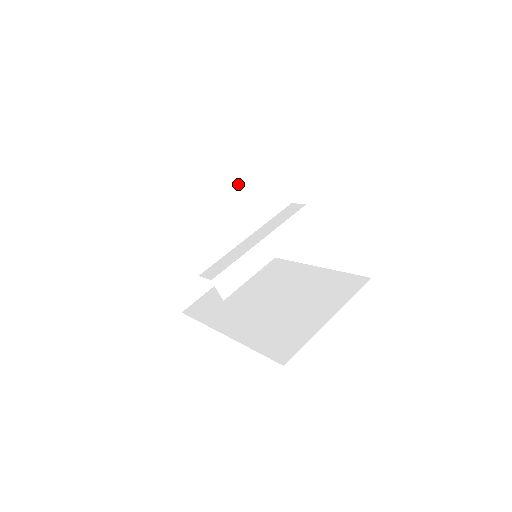
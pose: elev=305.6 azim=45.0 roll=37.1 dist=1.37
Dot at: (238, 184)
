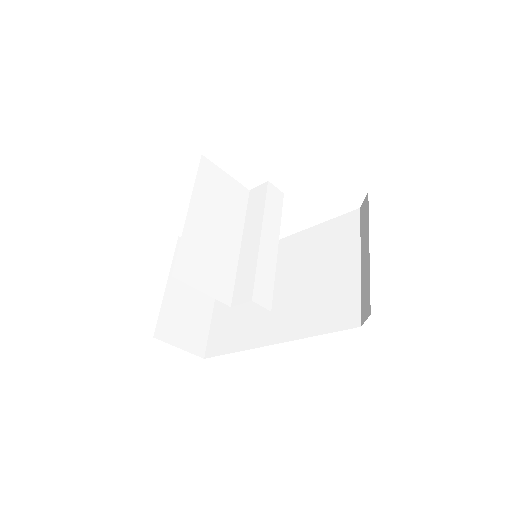
Dot at: (203, 201)
